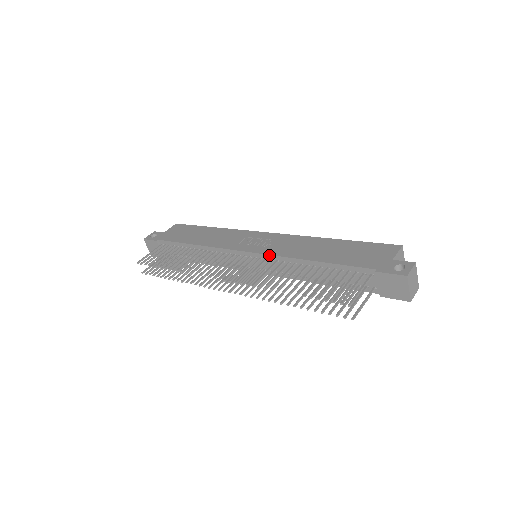
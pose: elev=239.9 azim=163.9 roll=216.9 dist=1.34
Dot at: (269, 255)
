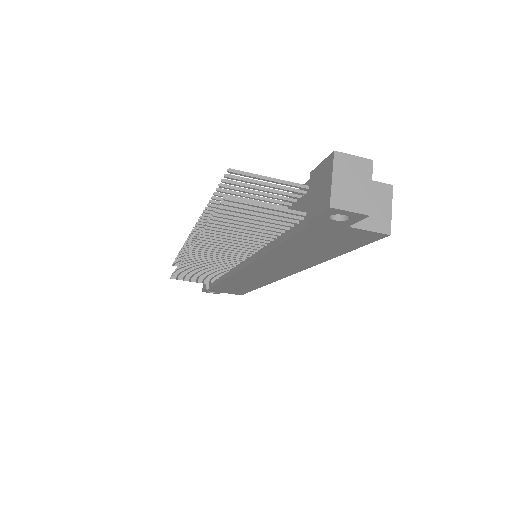
Dot at: occluded
